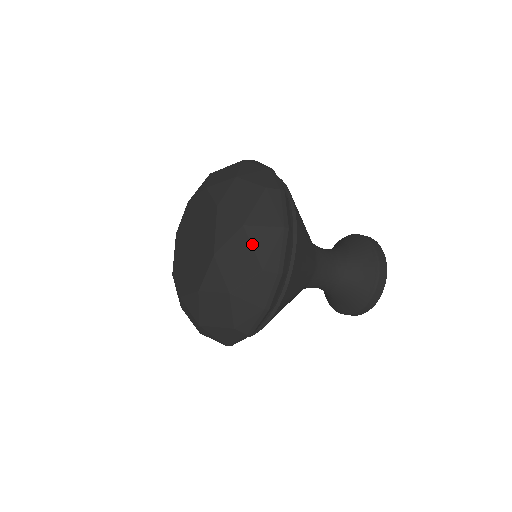
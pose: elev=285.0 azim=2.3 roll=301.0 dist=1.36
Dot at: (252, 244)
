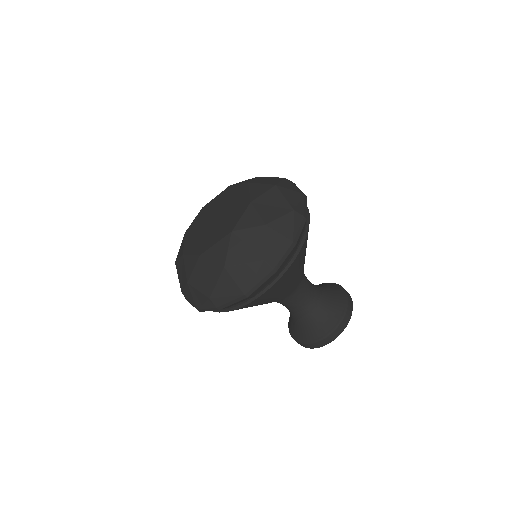
Dot at: (284, 195)
